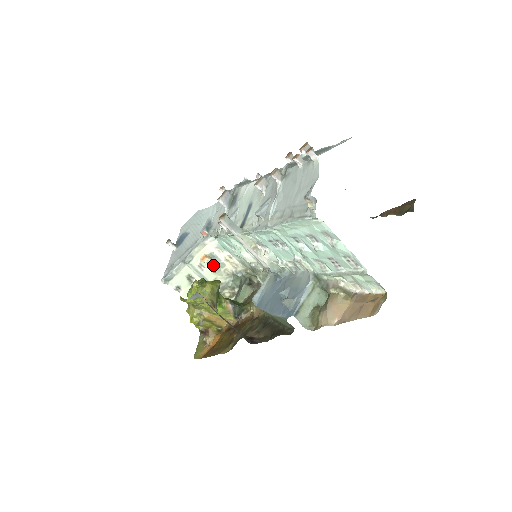
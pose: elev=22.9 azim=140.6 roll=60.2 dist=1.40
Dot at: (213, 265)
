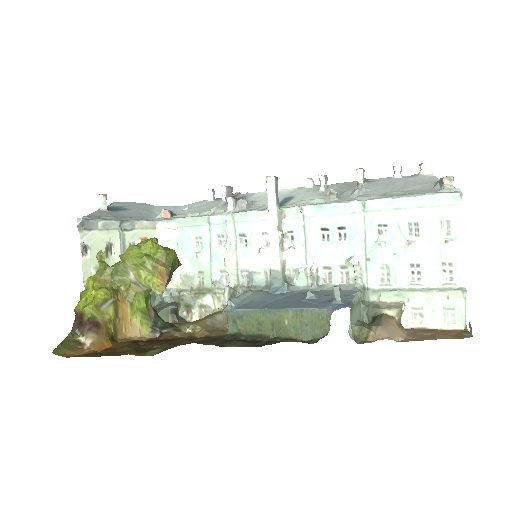
Dot at: occluded
